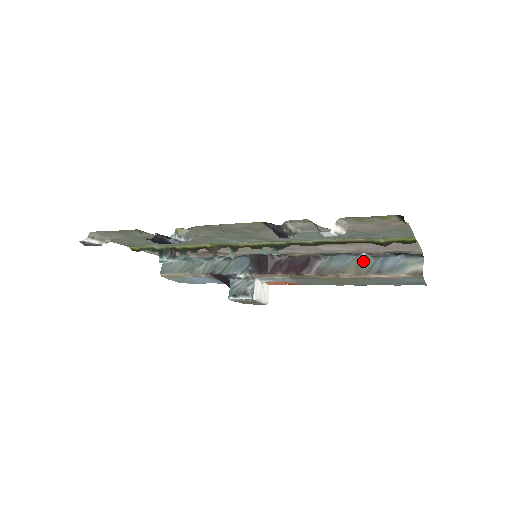
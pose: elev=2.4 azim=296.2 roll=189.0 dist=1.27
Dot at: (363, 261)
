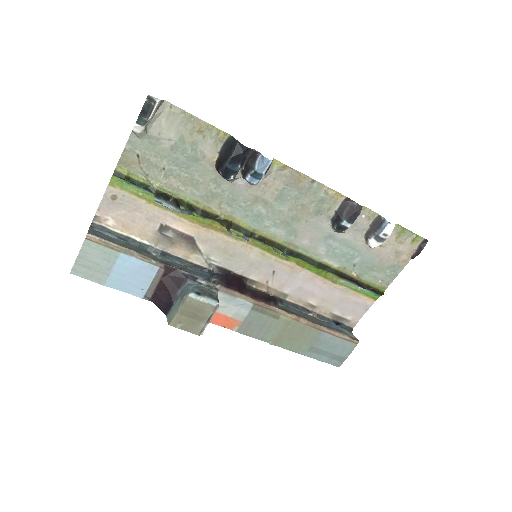
Dot at: (313, 318)
